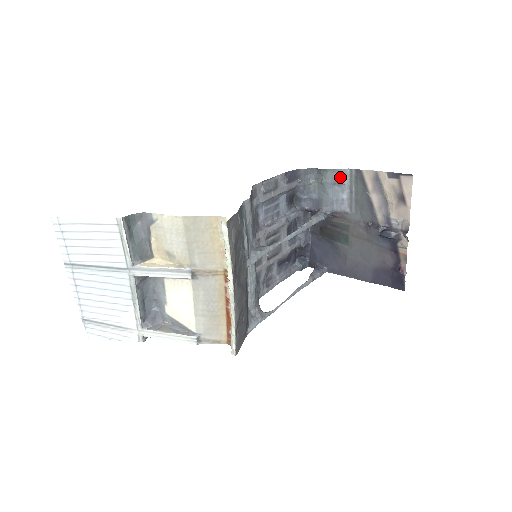
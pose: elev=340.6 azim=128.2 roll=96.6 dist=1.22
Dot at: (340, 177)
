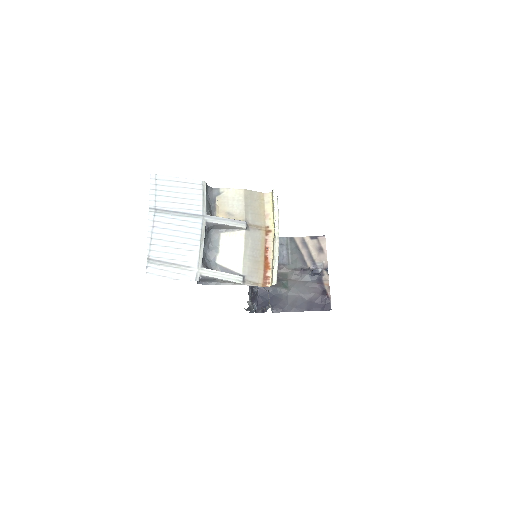
Dot at: (281, 242)
